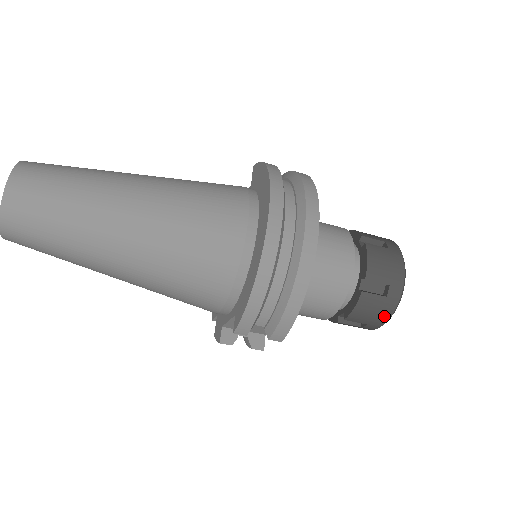
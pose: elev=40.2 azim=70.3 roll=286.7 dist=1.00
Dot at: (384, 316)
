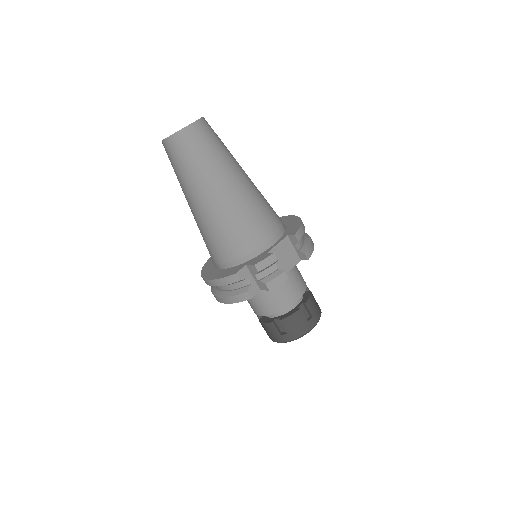
Dot at: (319, 313)
